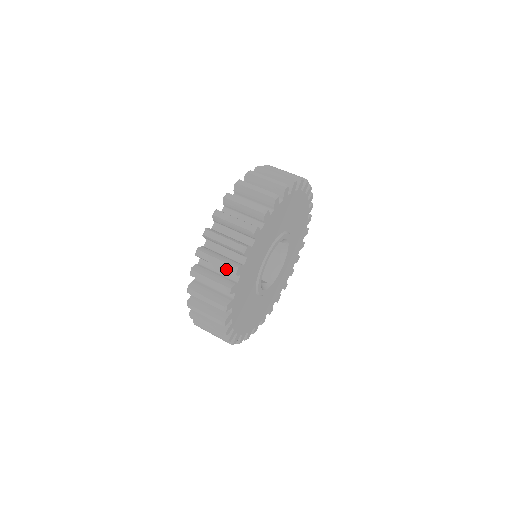
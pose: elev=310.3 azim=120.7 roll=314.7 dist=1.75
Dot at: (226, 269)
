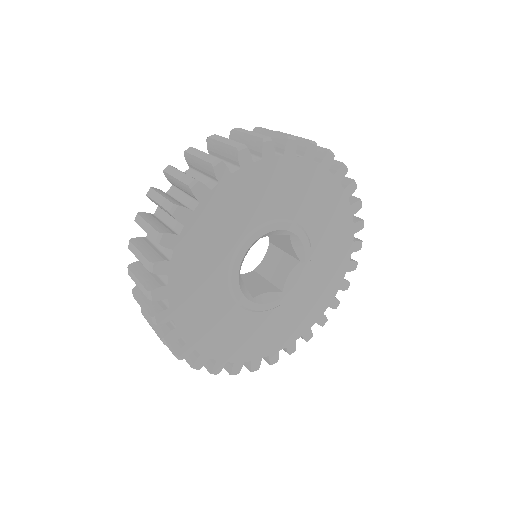
Dot at: (143, 293)
